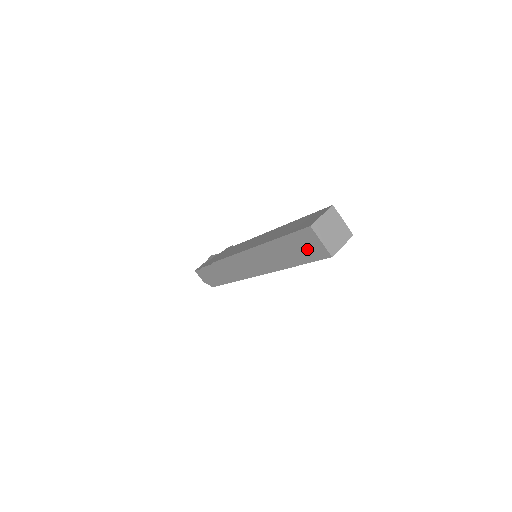
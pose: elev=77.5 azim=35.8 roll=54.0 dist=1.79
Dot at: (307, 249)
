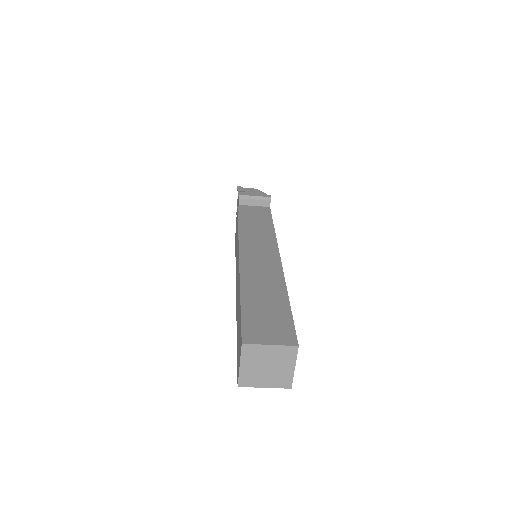
Dot at: occluded
